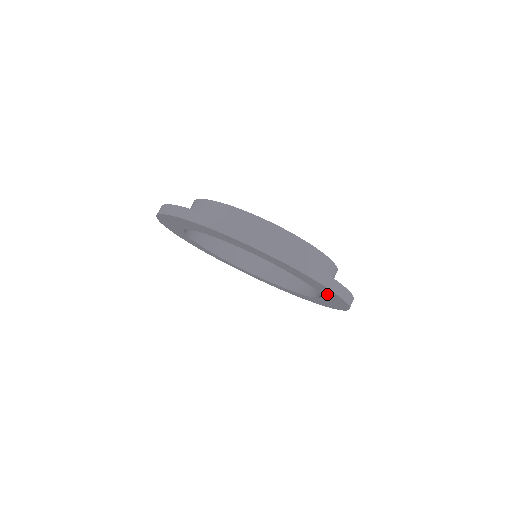
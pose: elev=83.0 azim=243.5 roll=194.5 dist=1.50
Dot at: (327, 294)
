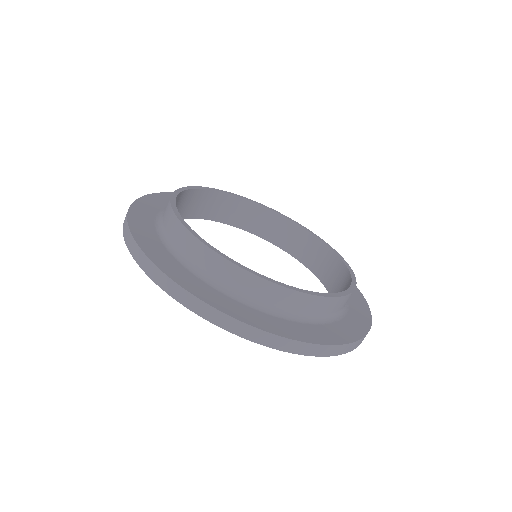
Dot at: occluded
